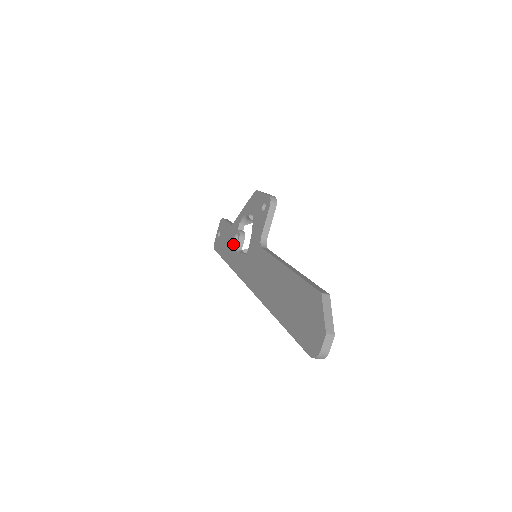
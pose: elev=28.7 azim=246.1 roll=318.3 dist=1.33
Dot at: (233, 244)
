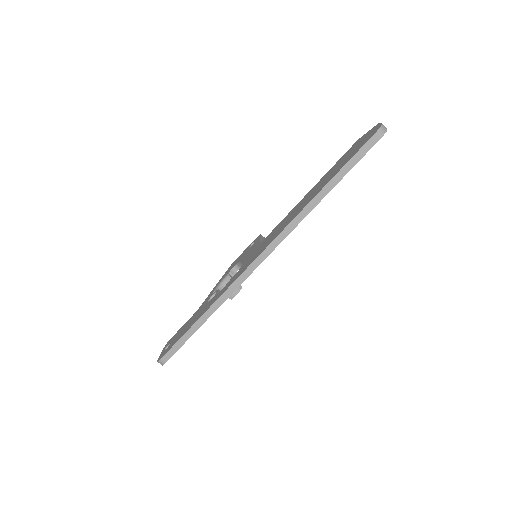
Dot at: (208, 302)
